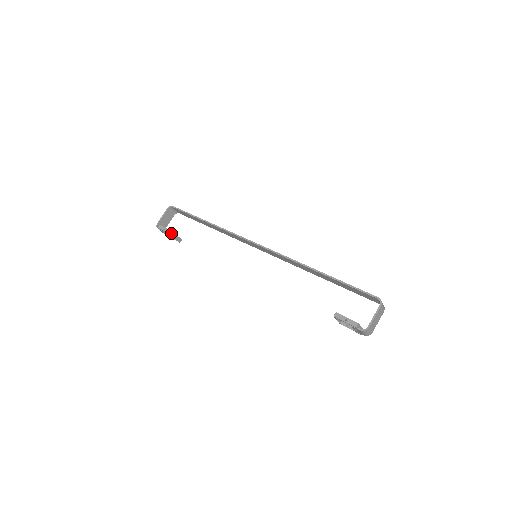
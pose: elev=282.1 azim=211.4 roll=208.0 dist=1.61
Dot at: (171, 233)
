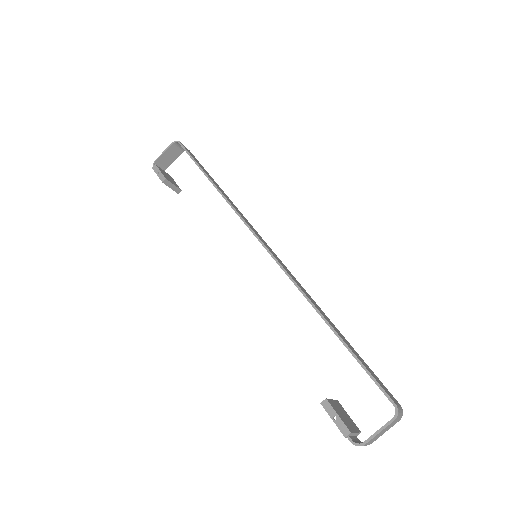
Dot at: (165, 181)
